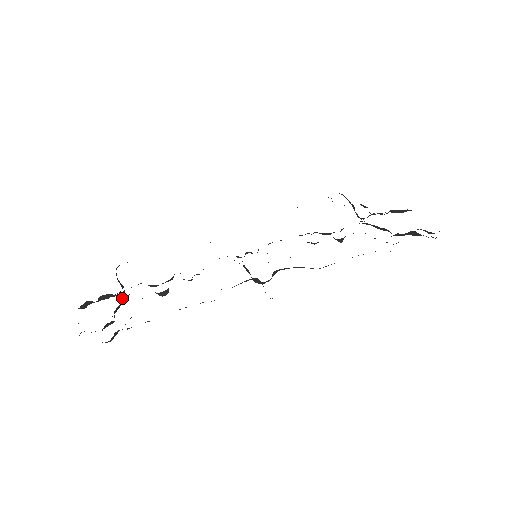
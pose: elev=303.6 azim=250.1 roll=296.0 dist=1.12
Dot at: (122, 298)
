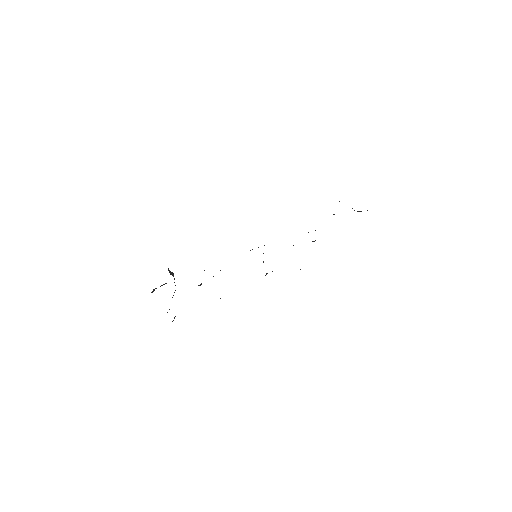
Dot at: occluded
